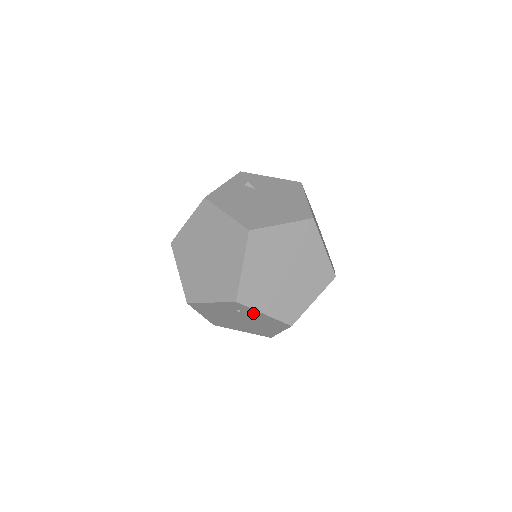
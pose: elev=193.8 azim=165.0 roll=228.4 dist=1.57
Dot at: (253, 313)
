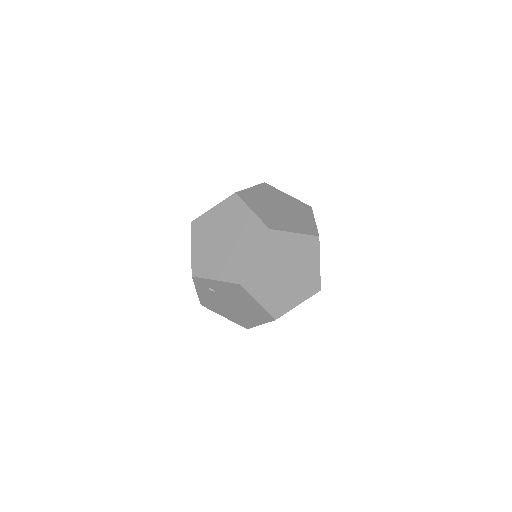
Dot at: (214, 285)
